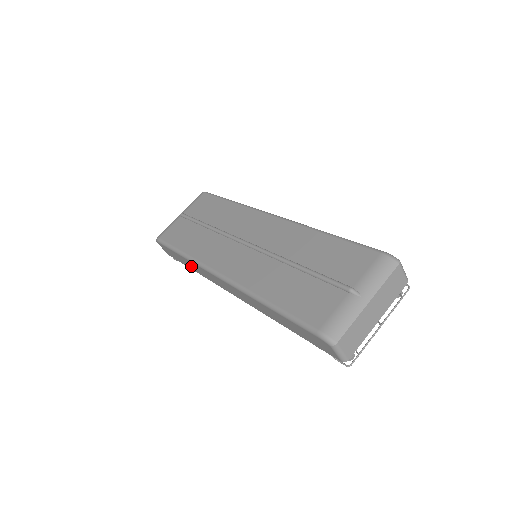
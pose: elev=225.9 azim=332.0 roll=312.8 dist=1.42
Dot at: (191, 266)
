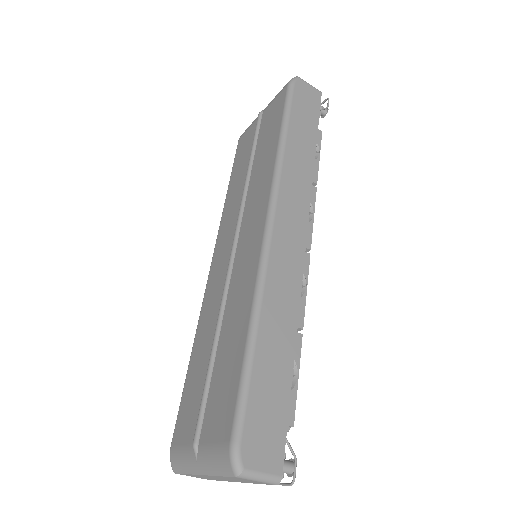
Dot at: occluded
